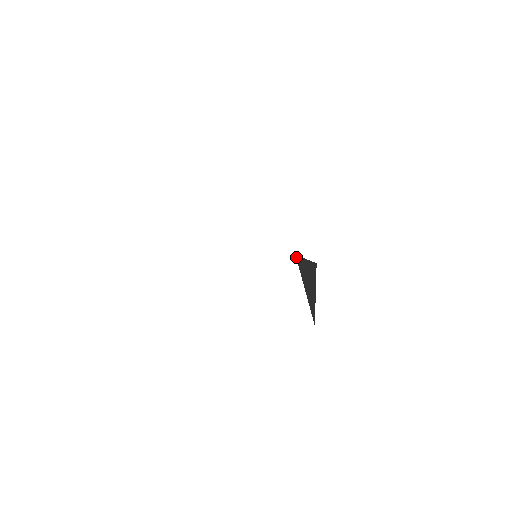
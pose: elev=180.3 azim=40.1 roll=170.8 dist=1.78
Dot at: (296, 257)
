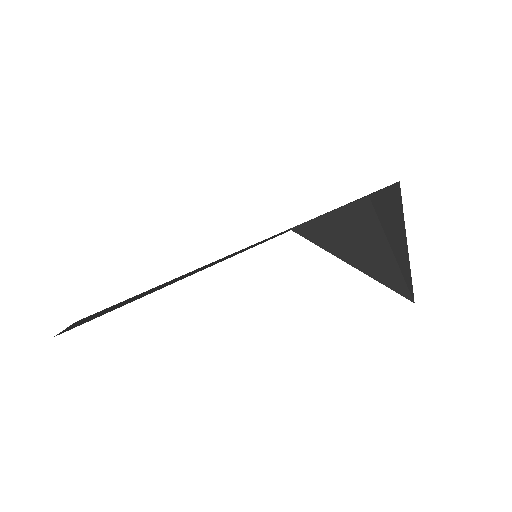
Dot at: (294, 231)
